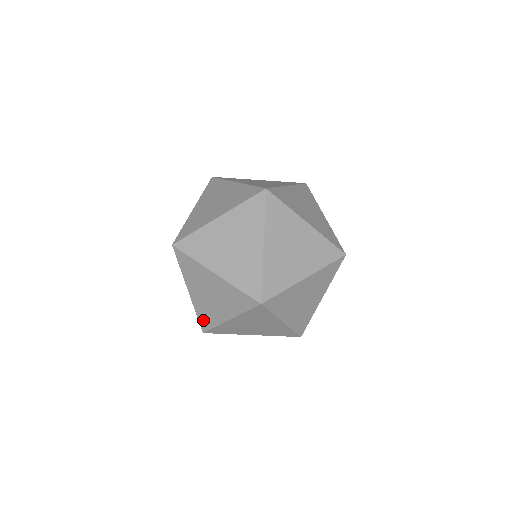
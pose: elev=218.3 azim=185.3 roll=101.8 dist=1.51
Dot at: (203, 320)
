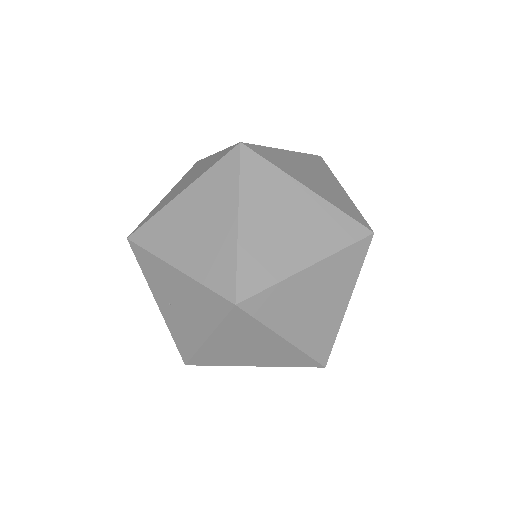
Dot at: (202, 359)
